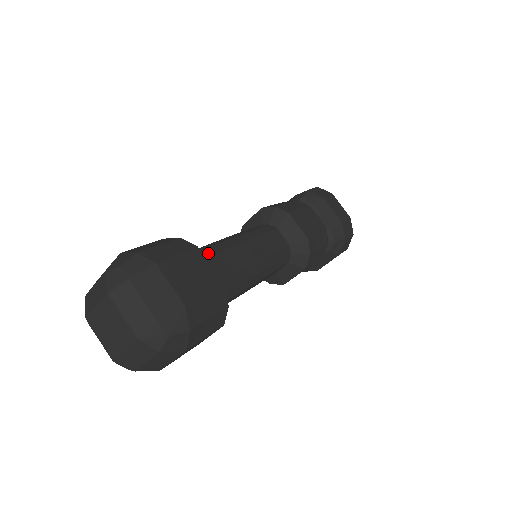
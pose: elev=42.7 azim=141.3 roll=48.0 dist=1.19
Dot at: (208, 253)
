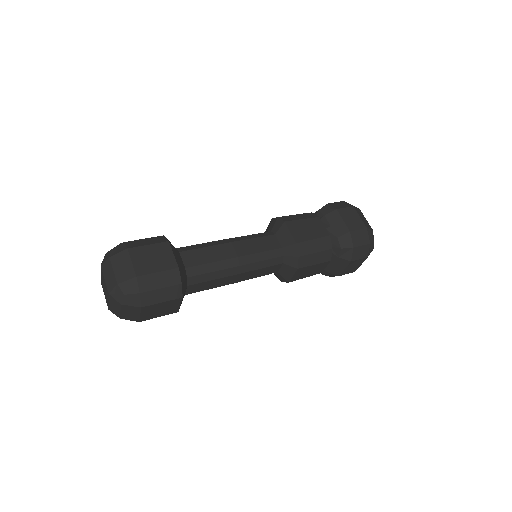
Dot at: (190, 248)
